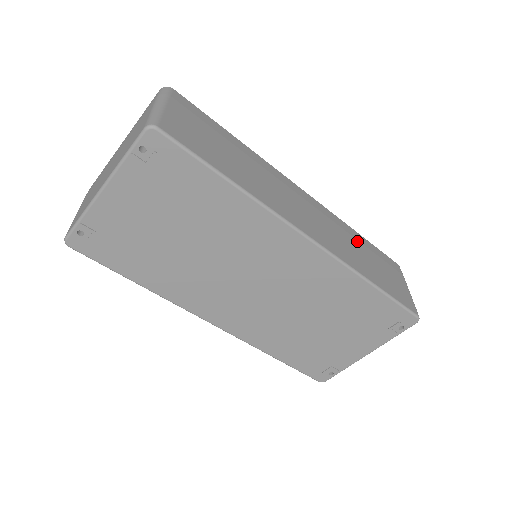
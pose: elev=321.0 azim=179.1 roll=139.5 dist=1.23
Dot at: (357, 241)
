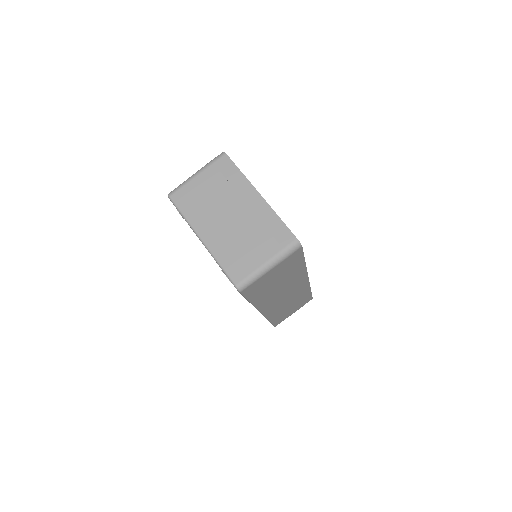
Dot at: (300, 298)
